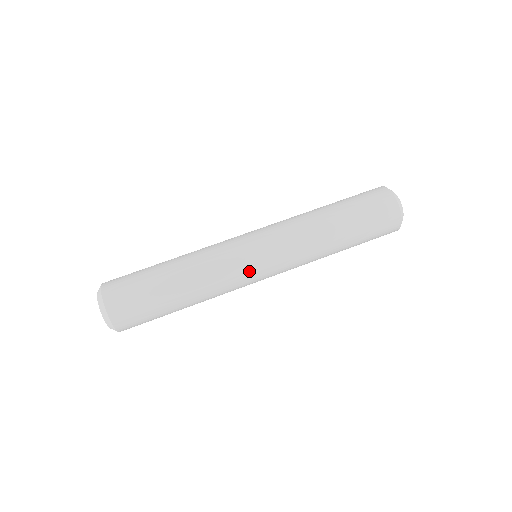
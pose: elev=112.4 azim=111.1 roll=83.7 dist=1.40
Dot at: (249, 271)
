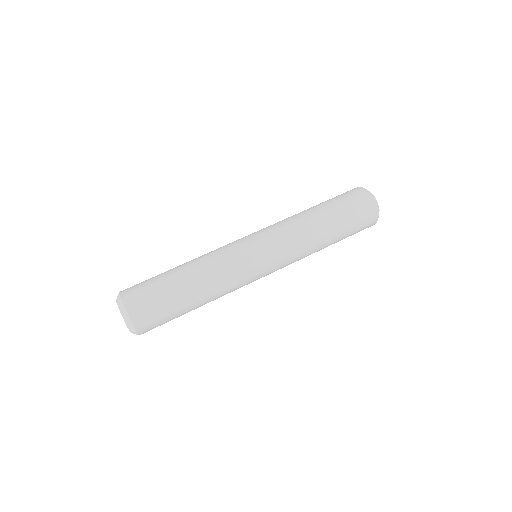
Dot at: (243, 247)
